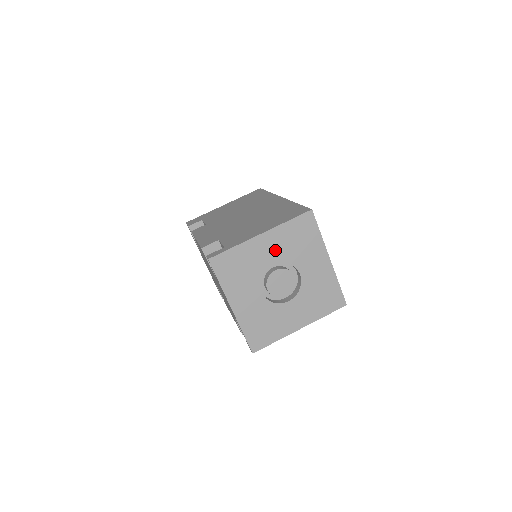
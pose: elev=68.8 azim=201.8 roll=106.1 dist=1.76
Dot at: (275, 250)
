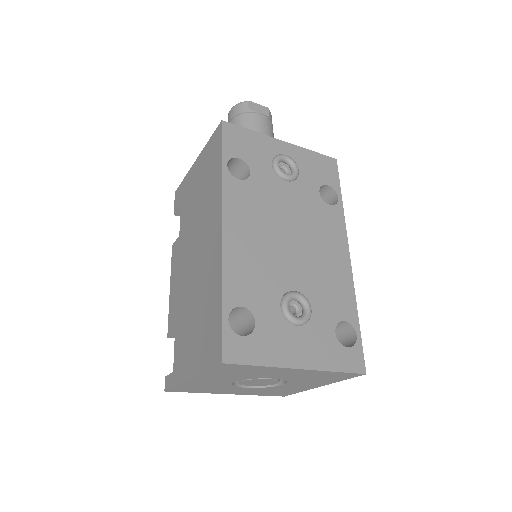
Dot at: (221, 379)
